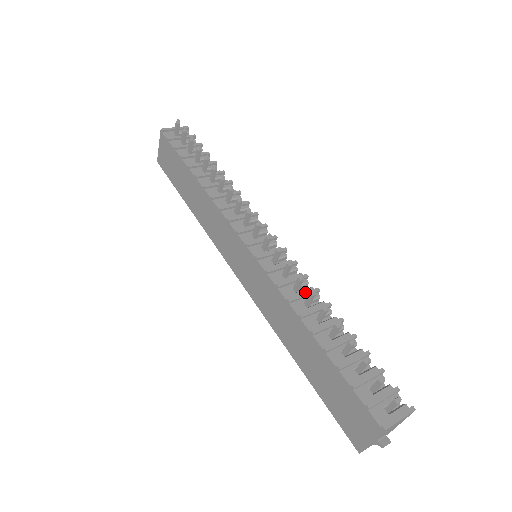
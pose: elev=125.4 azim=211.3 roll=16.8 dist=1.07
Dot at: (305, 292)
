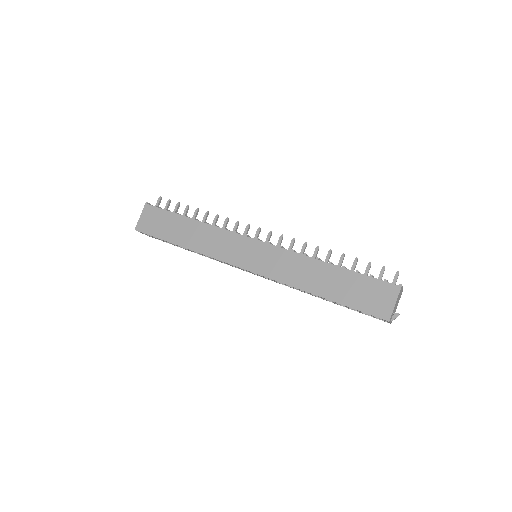
Dot at: occluded
